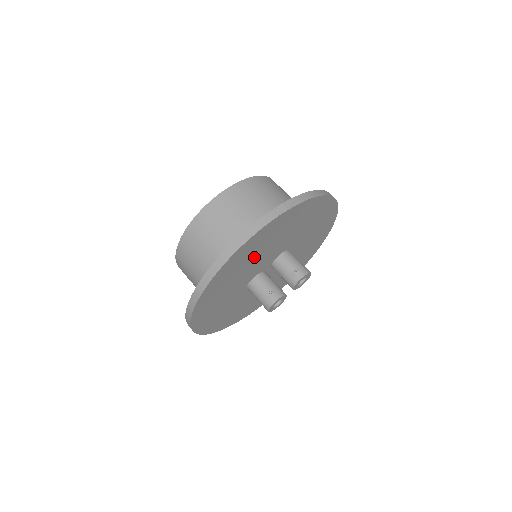
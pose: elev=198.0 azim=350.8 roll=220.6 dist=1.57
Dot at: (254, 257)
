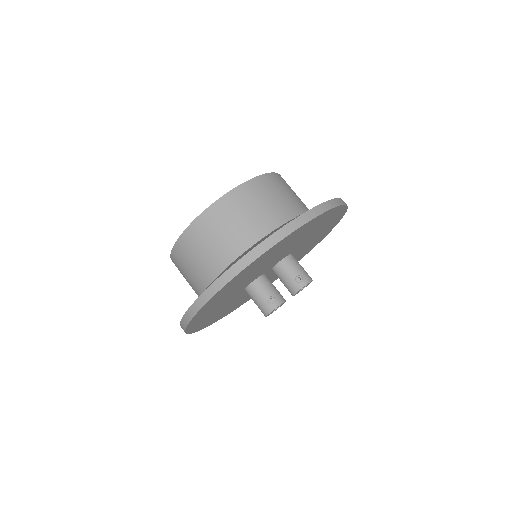
Dot at: (265, 262)
